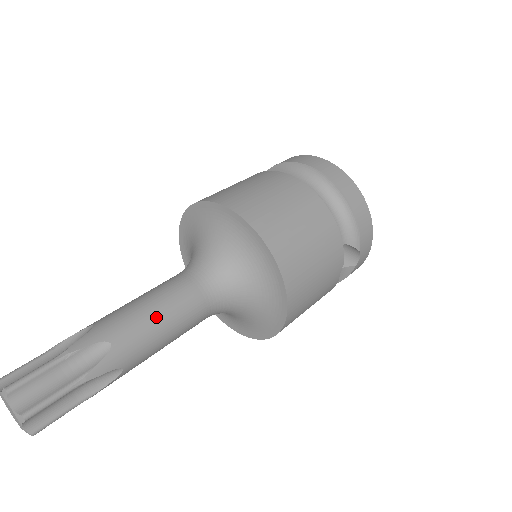
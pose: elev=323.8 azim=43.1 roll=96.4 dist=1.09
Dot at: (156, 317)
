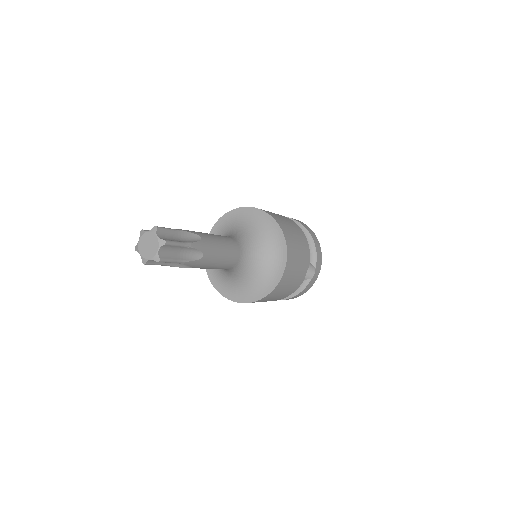
Dot at: (220, 241)
